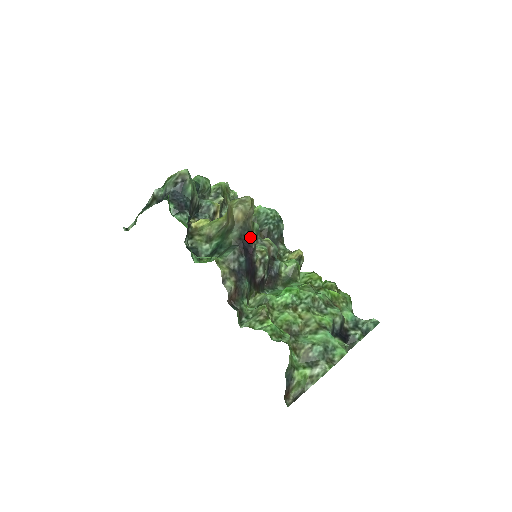
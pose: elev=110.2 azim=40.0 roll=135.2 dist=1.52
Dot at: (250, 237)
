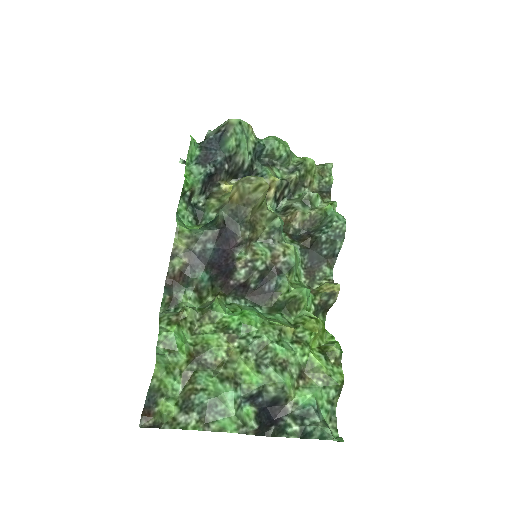
Dot at: (240, 227)
